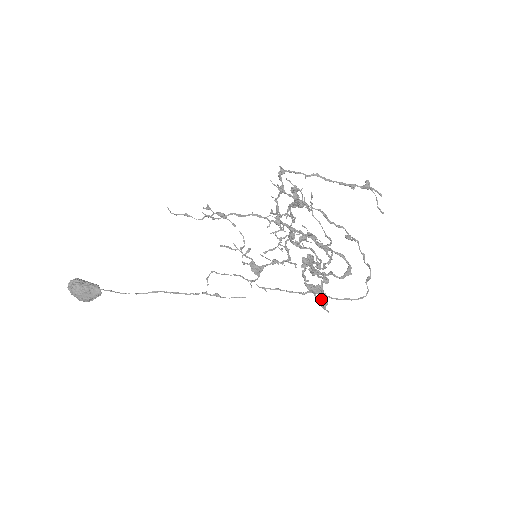
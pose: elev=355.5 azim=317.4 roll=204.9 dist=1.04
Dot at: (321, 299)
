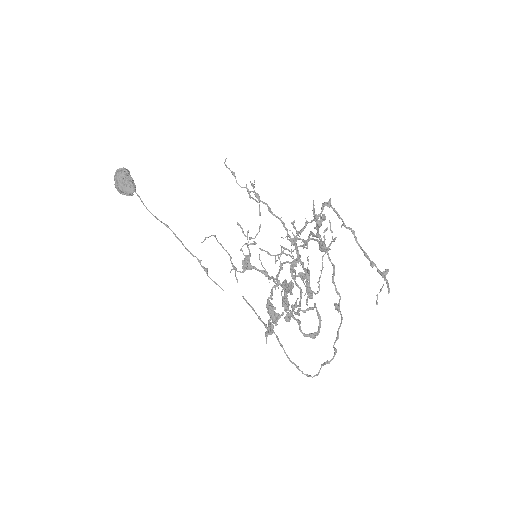
Dot at: (270, 325)
